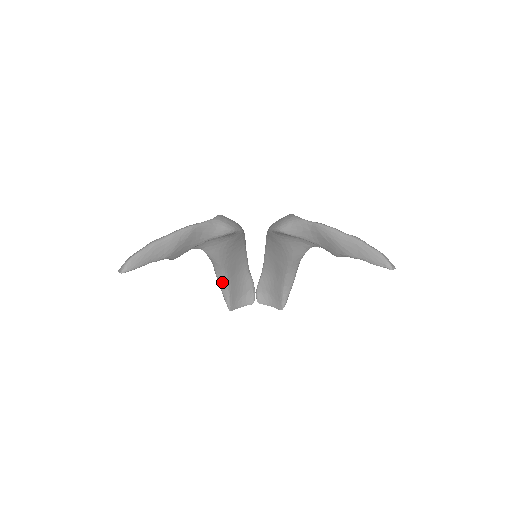
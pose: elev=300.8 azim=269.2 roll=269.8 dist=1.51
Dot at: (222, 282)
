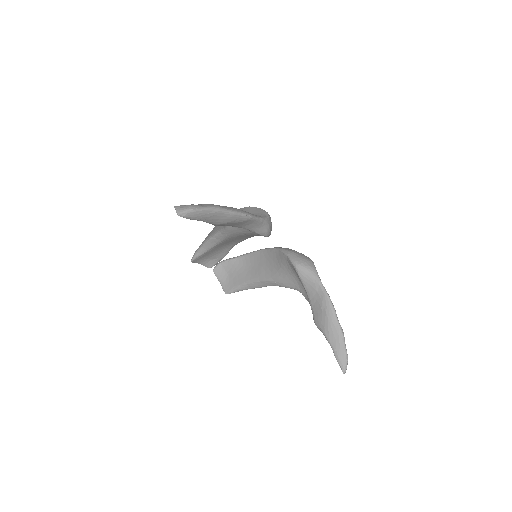
Dot at: (210, 243)
